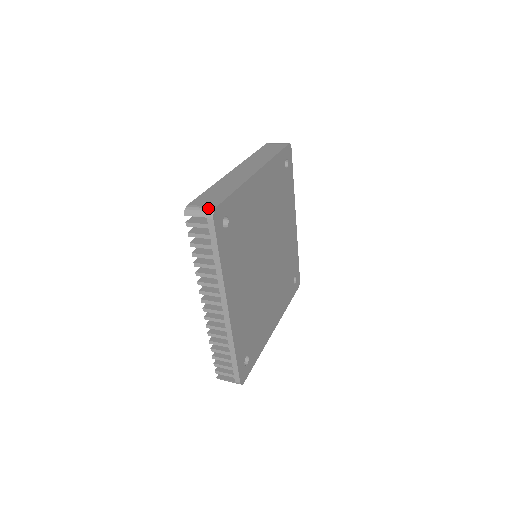
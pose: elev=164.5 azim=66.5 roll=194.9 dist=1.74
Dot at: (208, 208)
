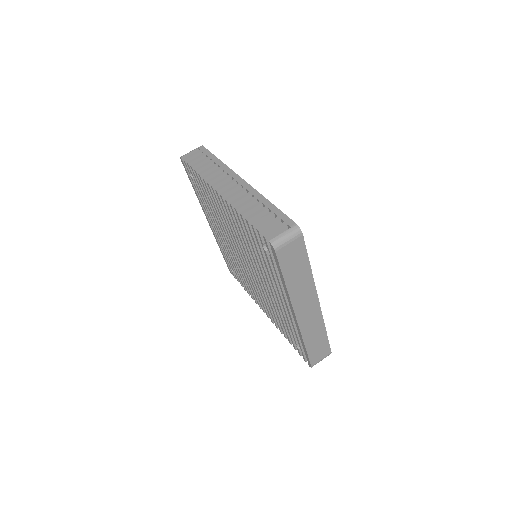
Dot at: occluded
